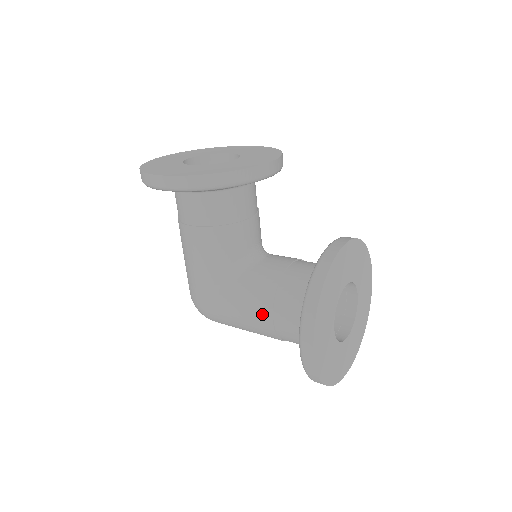
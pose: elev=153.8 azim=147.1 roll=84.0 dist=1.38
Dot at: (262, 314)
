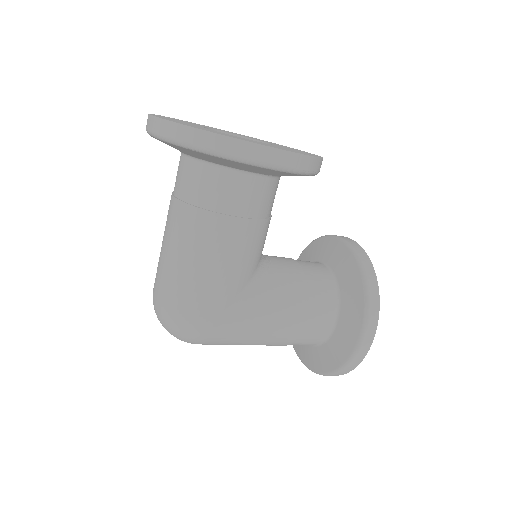
Dot at: (295, 317)
